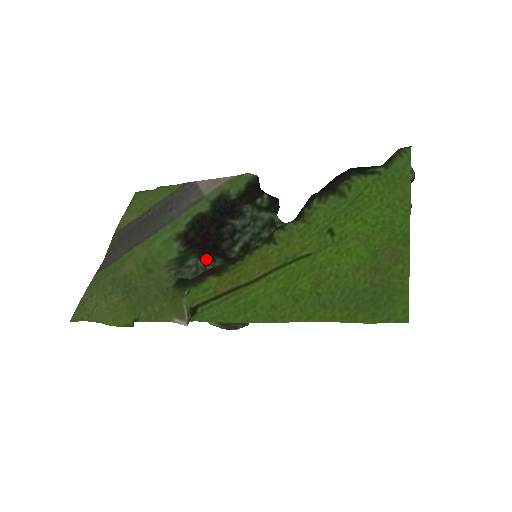
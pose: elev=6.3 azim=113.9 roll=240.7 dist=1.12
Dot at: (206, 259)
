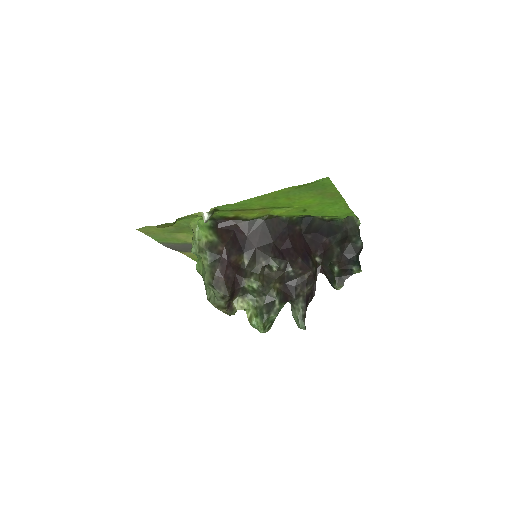
Dot at: occluded
